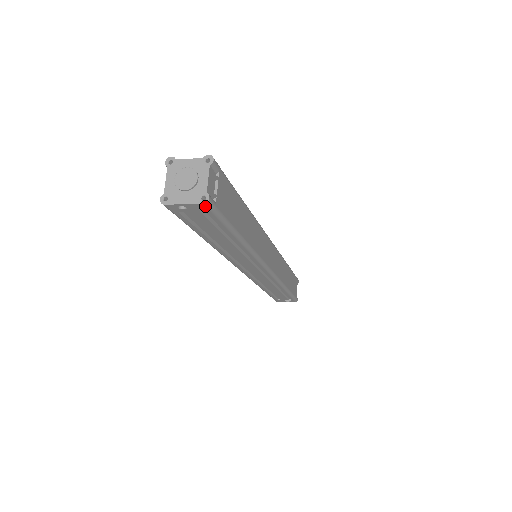
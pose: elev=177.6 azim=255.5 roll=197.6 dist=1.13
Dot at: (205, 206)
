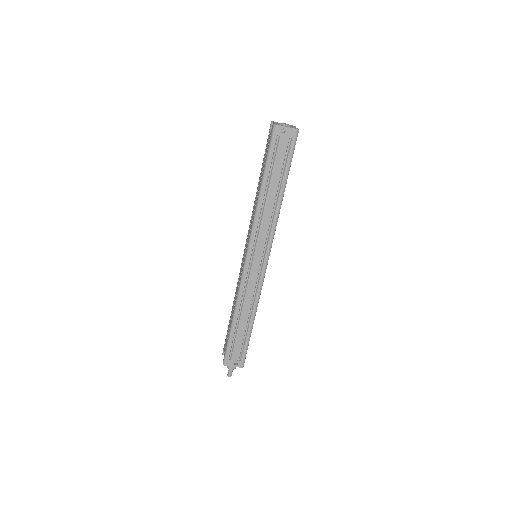
Dot at: (296, 132)
